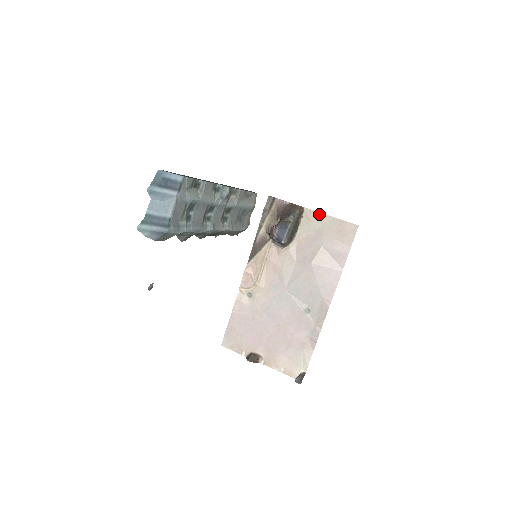
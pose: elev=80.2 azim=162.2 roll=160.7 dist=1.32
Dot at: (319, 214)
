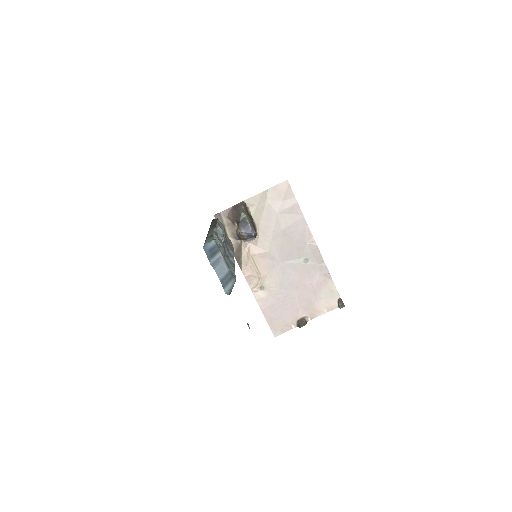
Dot at: (257, 196)
